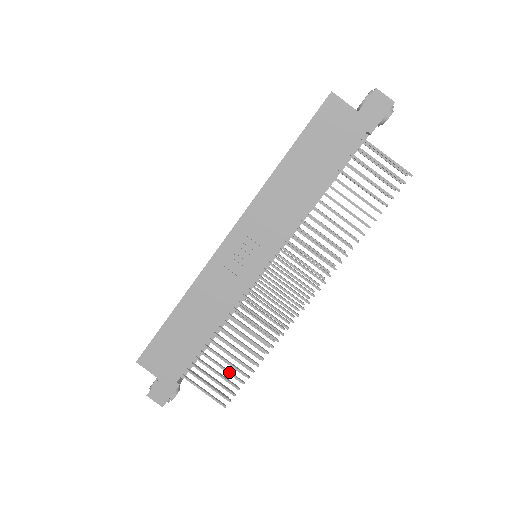
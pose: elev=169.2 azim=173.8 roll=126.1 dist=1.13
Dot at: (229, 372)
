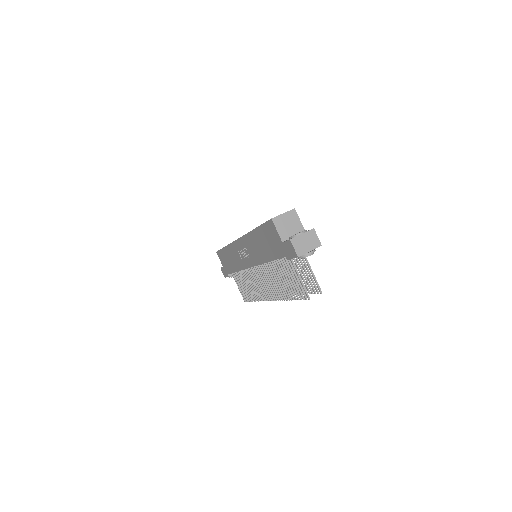
Dot at: (245, 291)
